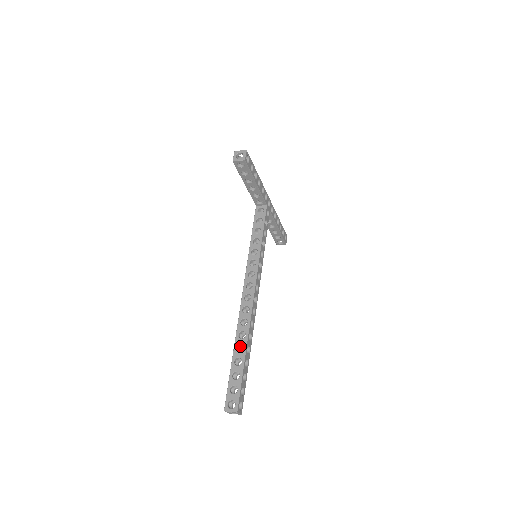
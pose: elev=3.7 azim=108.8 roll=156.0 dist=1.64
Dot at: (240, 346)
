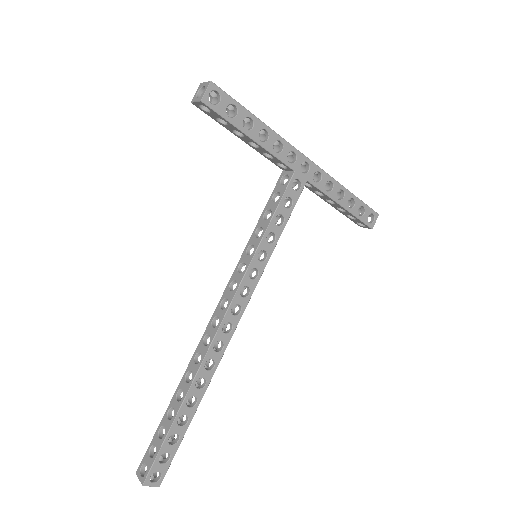
Dot at: occluded
